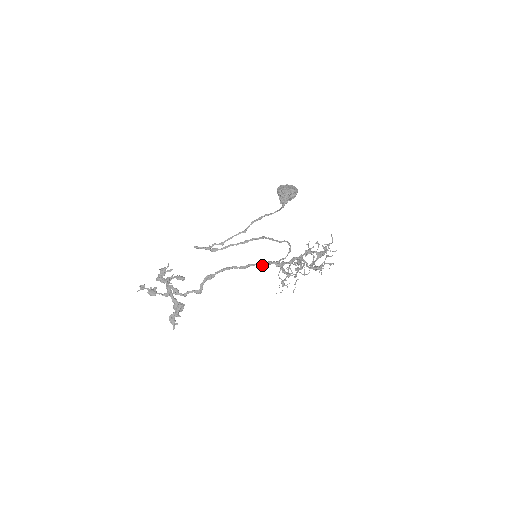
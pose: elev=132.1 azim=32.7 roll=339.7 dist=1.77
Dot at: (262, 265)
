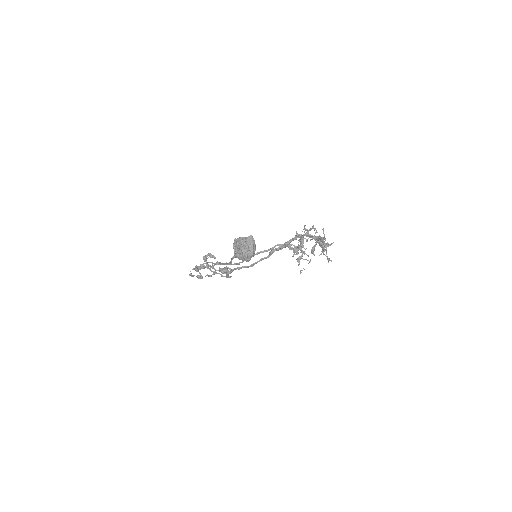
Dot at: (266, 258)
